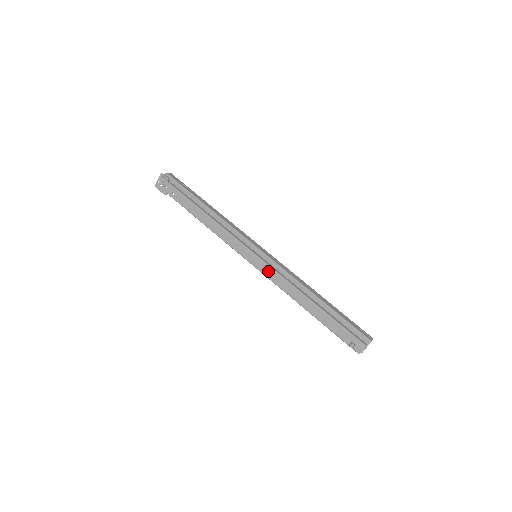
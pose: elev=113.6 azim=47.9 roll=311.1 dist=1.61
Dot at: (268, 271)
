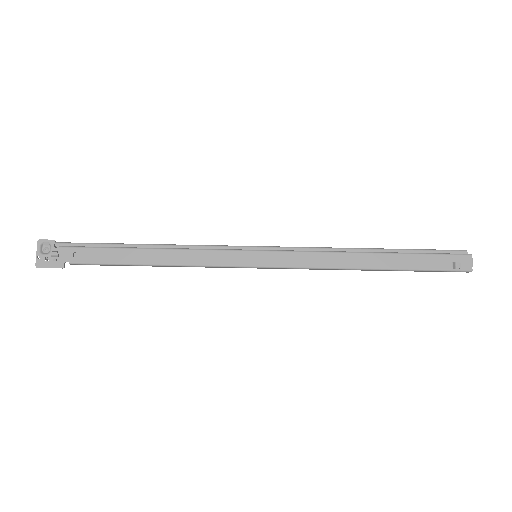
Dot at: (289, 258)
